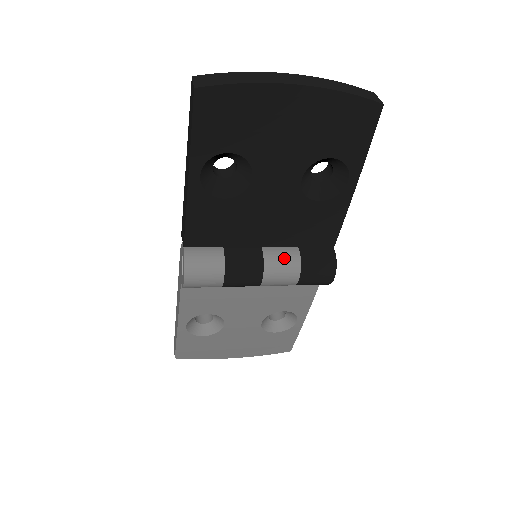
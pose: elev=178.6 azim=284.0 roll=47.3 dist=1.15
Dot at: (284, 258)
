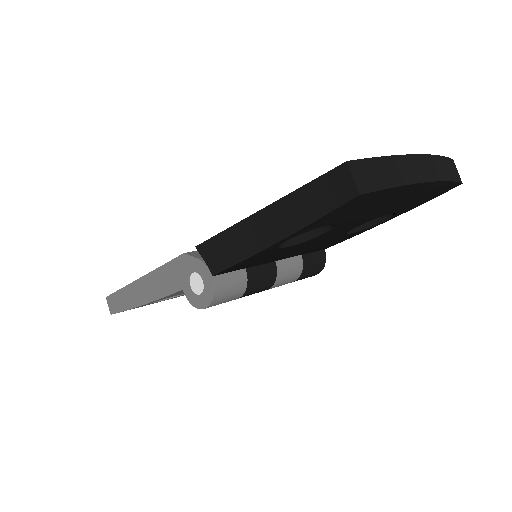
Dot at: (292, 269)
